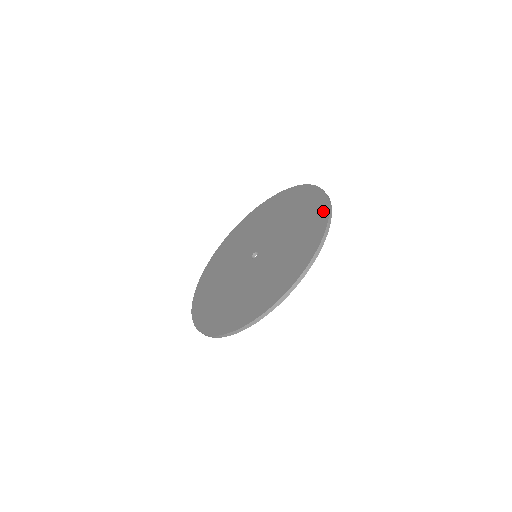
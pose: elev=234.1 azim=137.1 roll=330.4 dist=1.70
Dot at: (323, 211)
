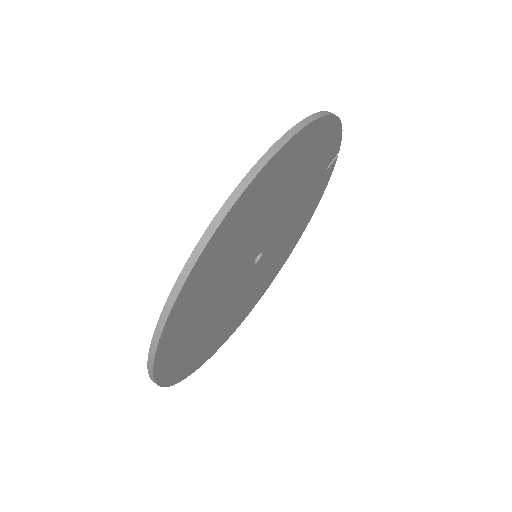
Dot at: occluded
